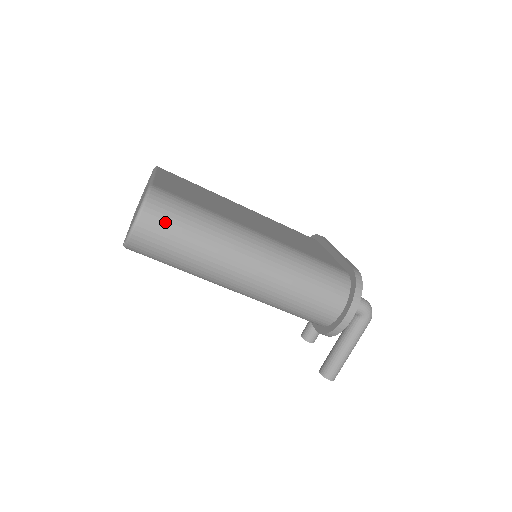
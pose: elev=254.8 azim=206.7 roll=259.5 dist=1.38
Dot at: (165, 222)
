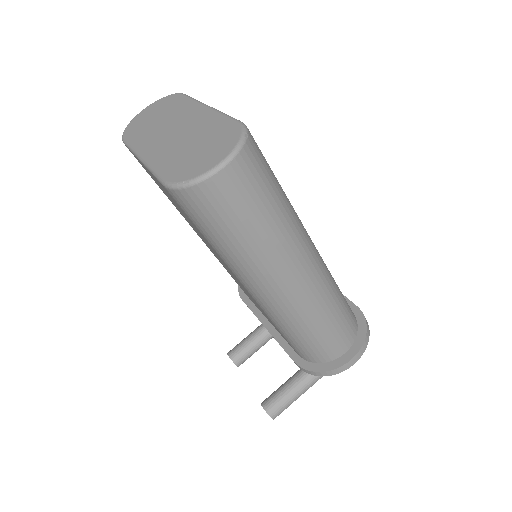
Dot at: (255, 181)
